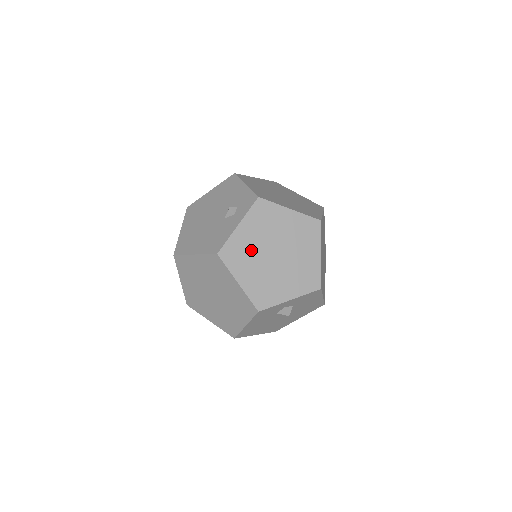
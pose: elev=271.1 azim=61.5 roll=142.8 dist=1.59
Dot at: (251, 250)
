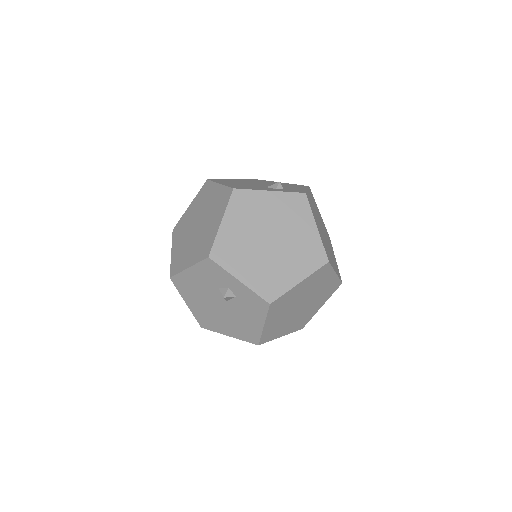
Dot at: (257, 215)
